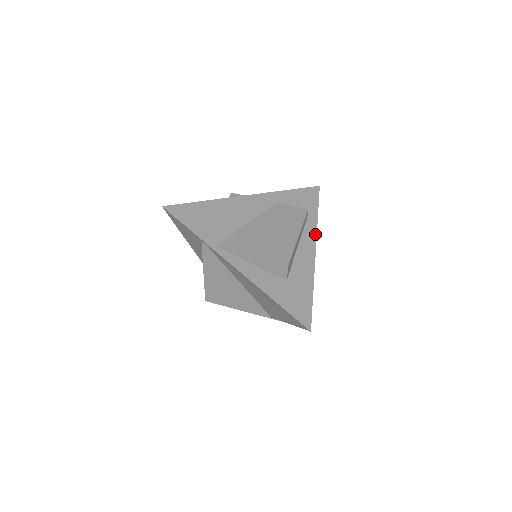
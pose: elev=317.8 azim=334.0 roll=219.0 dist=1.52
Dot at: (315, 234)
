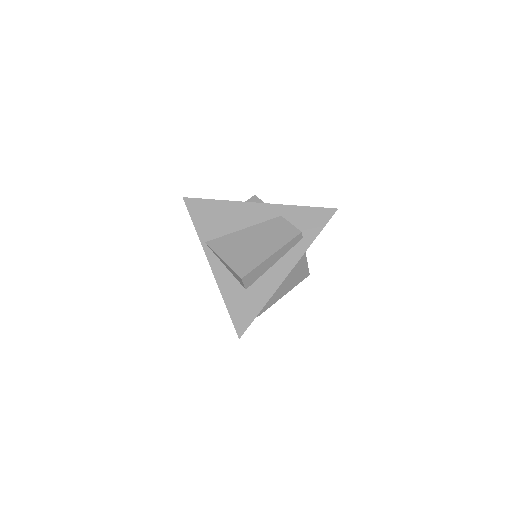
Dot at: (300, 256)
